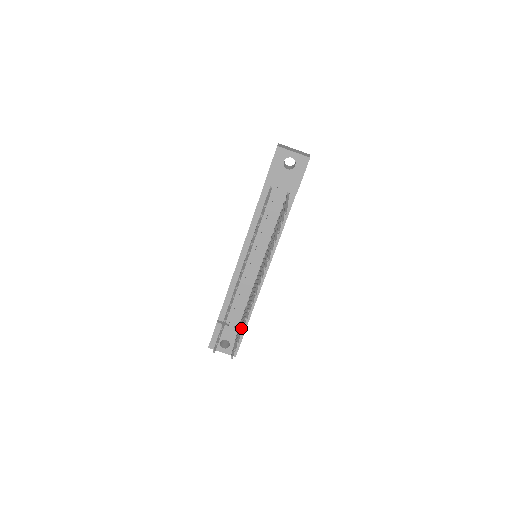
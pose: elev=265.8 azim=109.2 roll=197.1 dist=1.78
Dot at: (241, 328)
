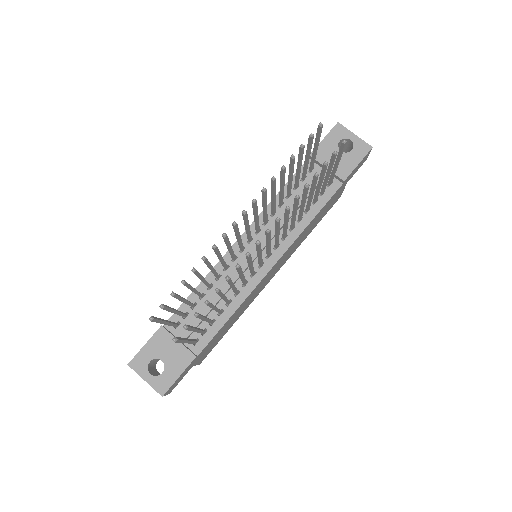
Dot at: occluded
